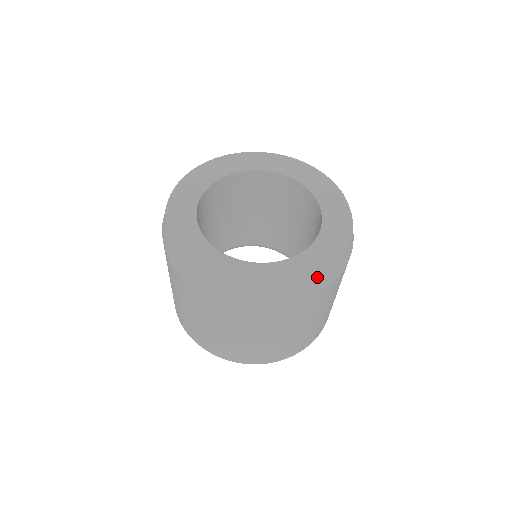
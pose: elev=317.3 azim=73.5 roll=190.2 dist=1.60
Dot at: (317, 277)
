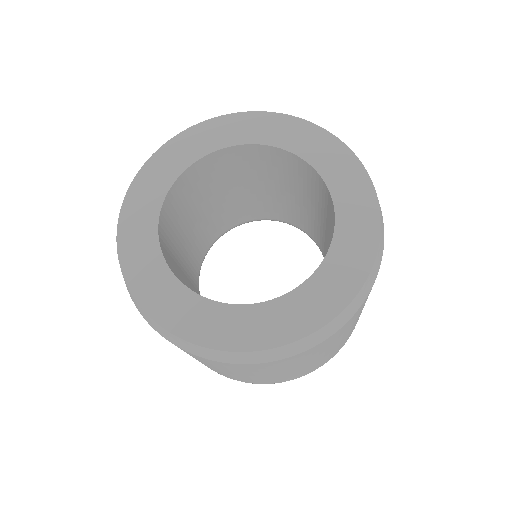
Dot at: (344, 308)
